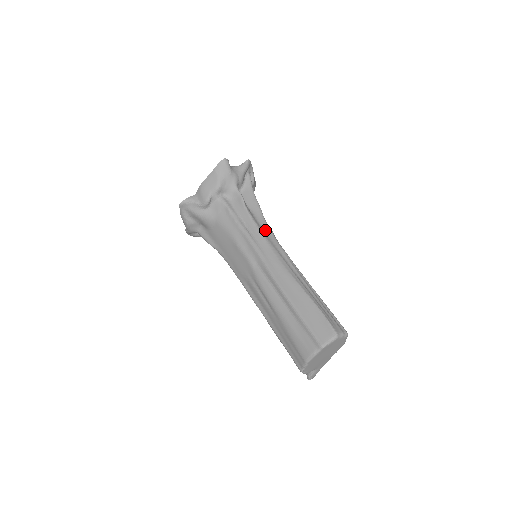
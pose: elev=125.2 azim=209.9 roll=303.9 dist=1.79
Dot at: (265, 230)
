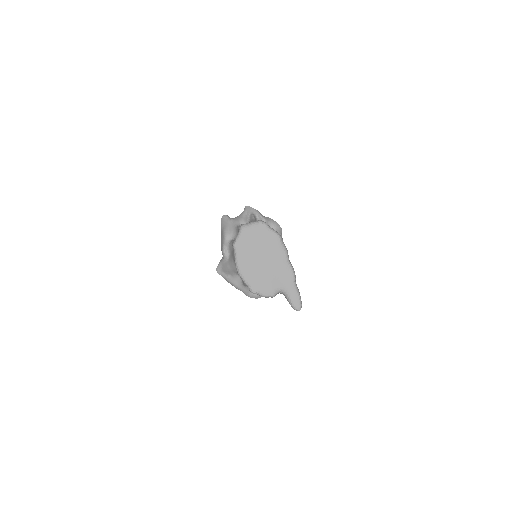
Dot at: occluded
